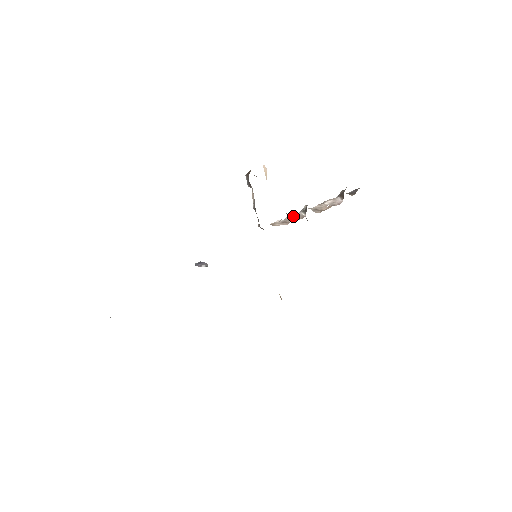
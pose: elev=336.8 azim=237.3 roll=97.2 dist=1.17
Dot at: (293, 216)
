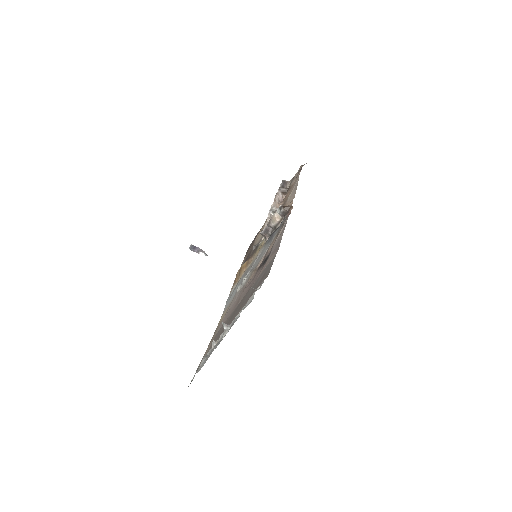
Dot at: (269, 217)
